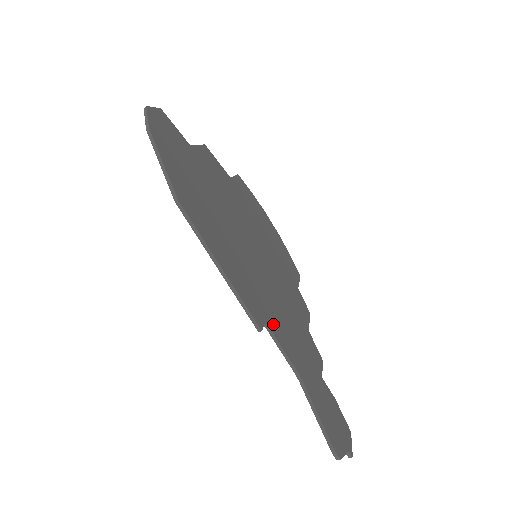
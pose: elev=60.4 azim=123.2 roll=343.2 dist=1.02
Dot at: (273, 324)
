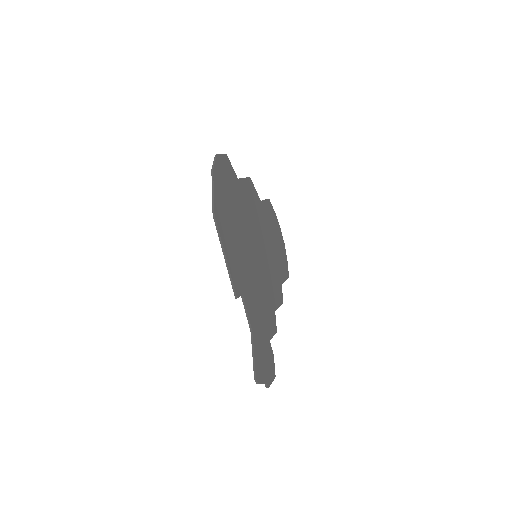
Dot at: (247, 298)
